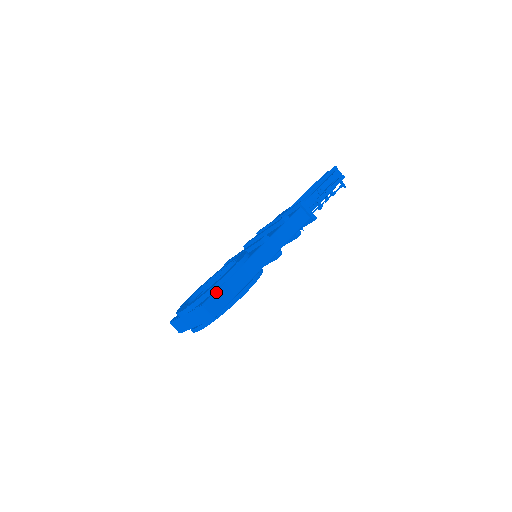
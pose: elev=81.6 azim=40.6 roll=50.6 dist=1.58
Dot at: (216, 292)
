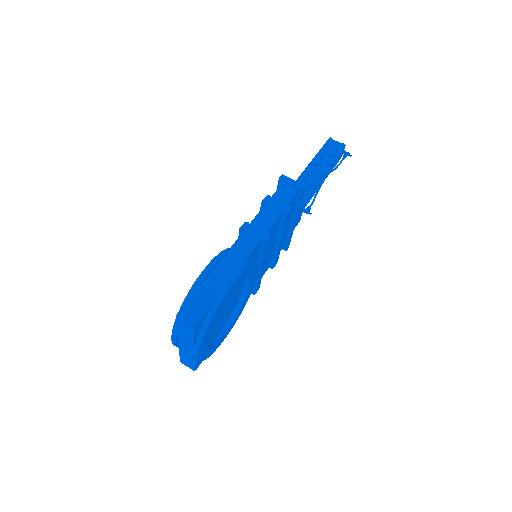
Dot at: (191, 297)
